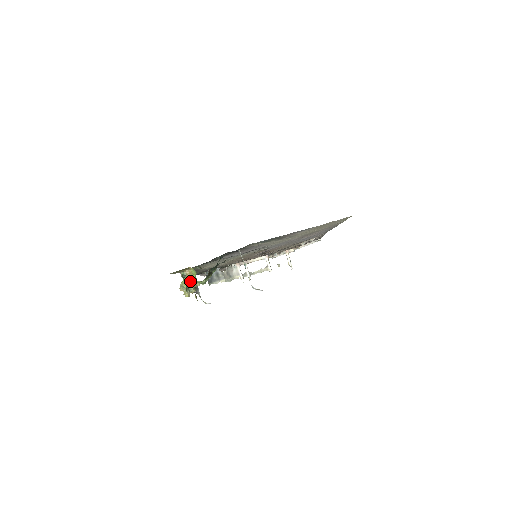
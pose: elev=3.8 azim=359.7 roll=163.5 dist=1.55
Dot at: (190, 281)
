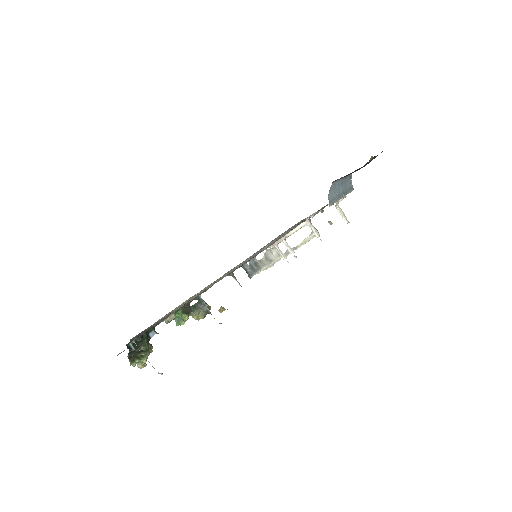
Dot at: occluded
